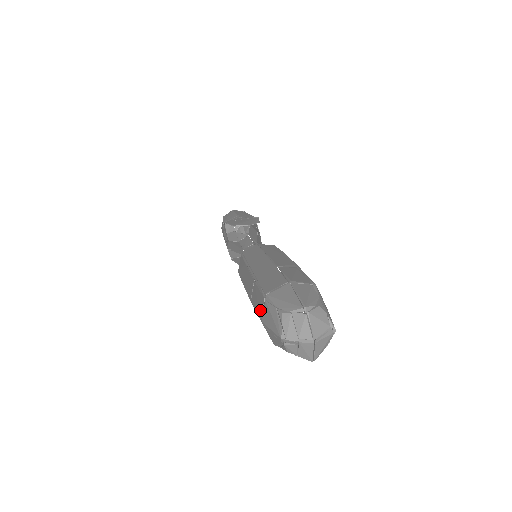
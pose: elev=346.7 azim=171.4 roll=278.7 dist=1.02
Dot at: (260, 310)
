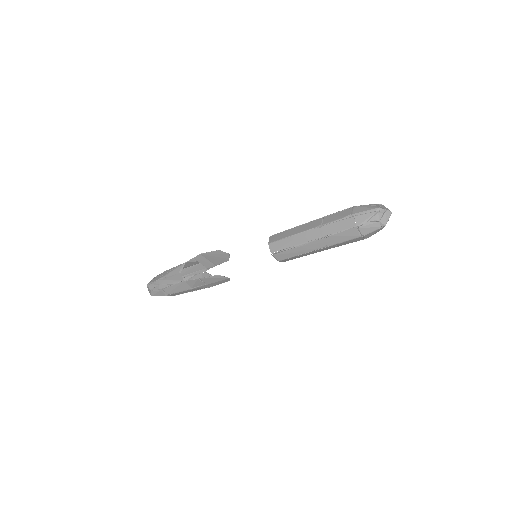
Dot at: (347, 213)
